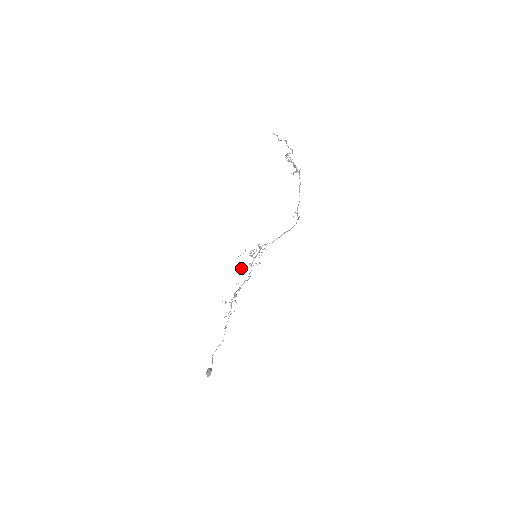
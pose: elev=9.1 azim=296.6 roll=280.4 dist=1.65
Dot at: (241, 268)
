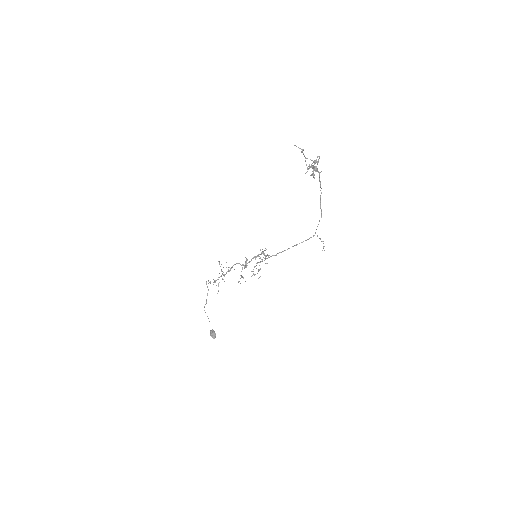
Dot at: occluded
